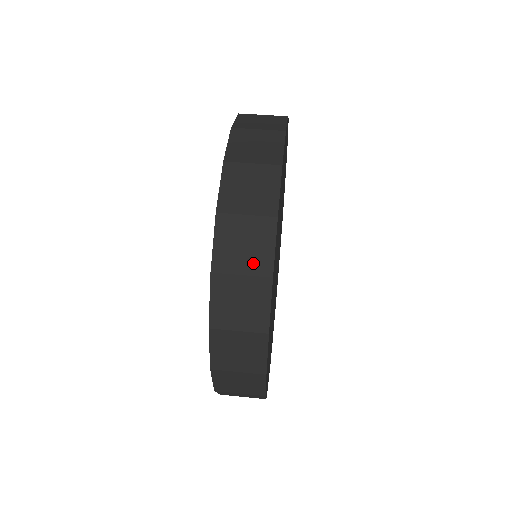
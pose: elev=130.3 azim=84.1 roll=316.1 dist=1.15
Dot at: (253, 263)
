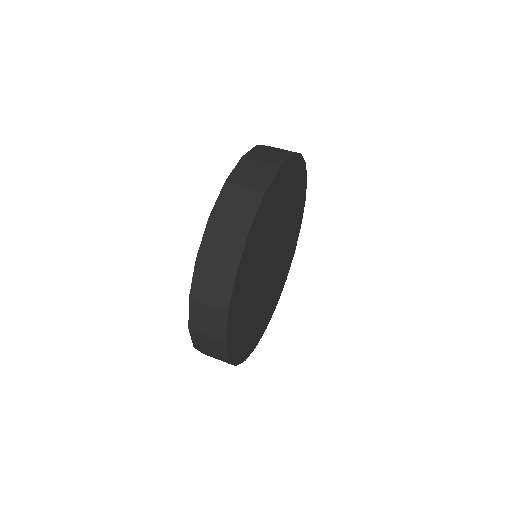
Dot at: (255, 183)
